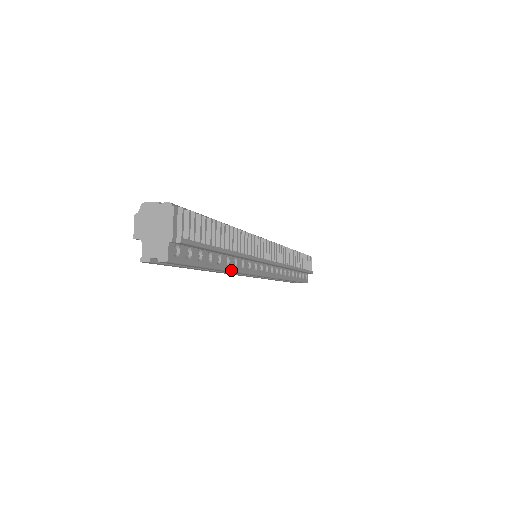
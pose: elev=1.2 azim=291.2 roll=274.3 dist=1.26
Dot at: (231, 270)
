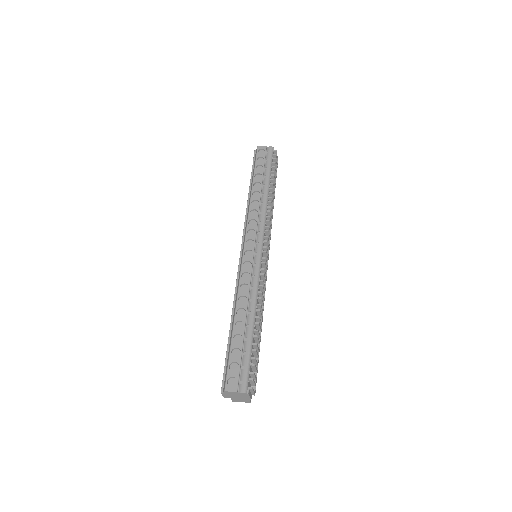
Dot at: occluded
